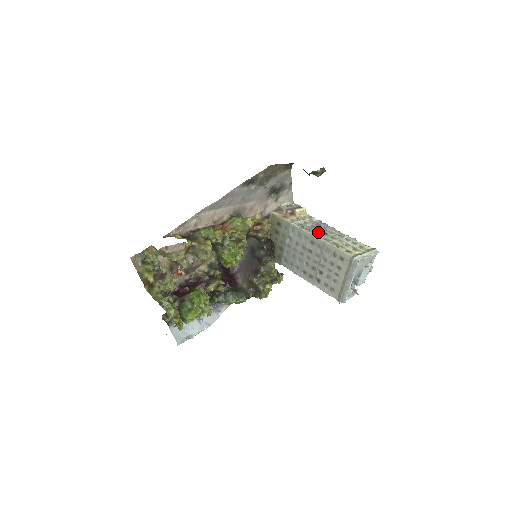
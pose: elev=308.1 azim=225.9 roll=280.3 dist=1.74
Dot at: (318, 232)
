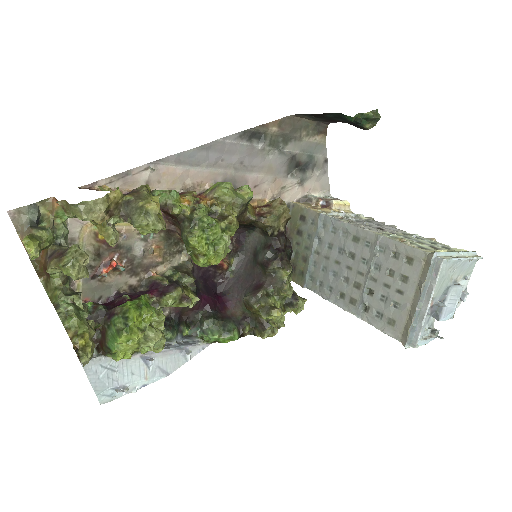
Dot at: (367, 225)
